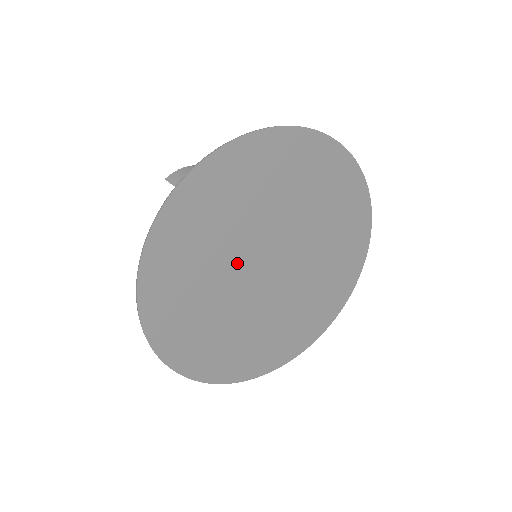
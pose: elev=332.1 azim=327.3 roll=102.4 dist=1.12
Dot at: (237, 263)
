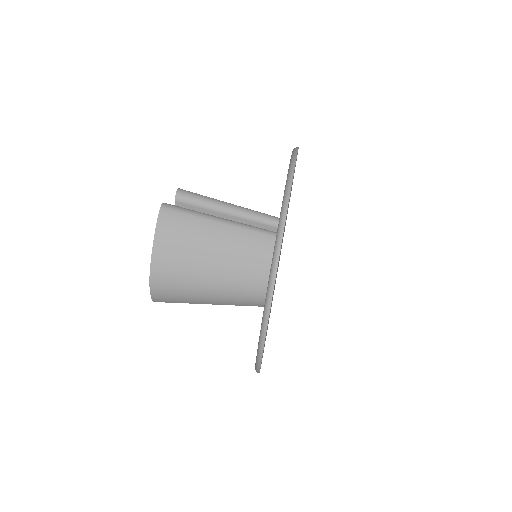
Dot at: occluded
